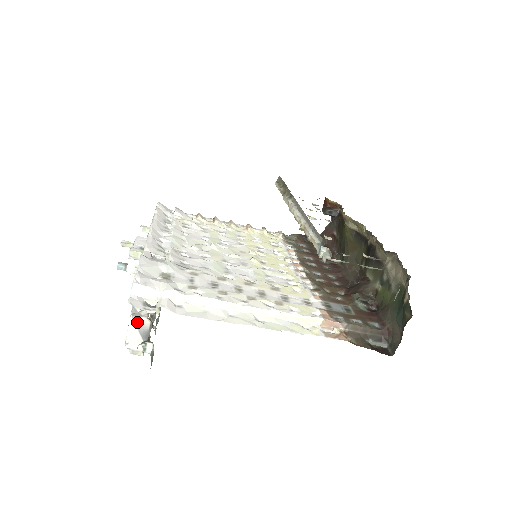
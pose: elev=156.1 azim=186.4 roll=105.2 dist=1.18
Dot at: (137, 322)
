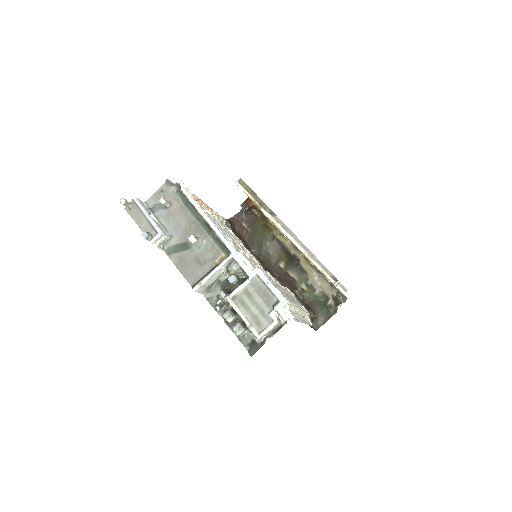
Dot at: (277, 325)
